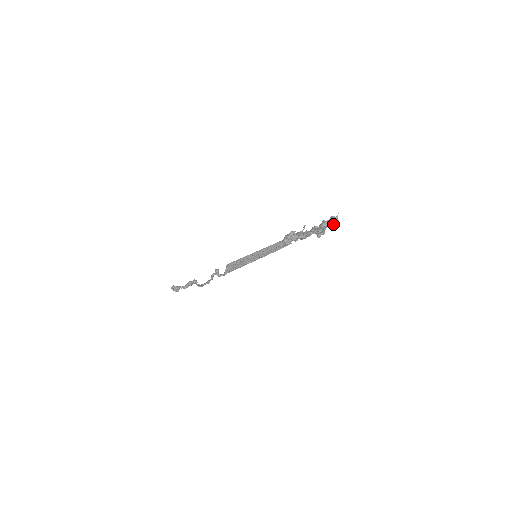
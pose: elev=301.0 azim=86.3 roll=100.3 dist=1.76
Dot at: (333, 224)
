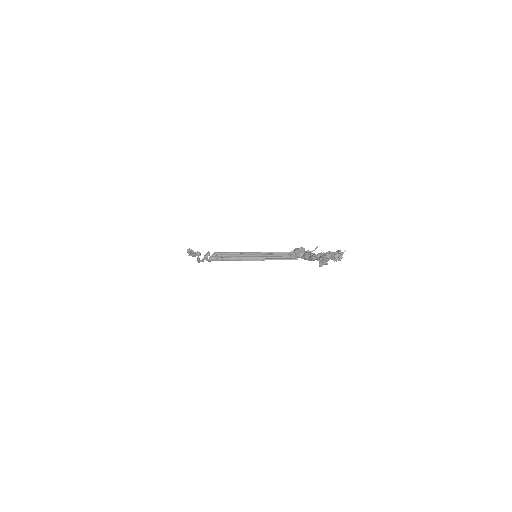
Dot at: (335, 259)
